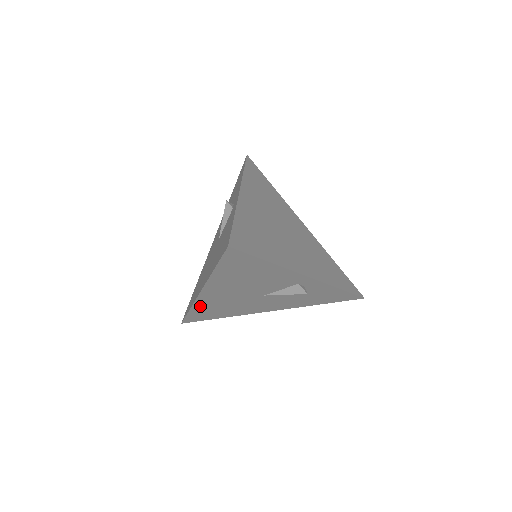
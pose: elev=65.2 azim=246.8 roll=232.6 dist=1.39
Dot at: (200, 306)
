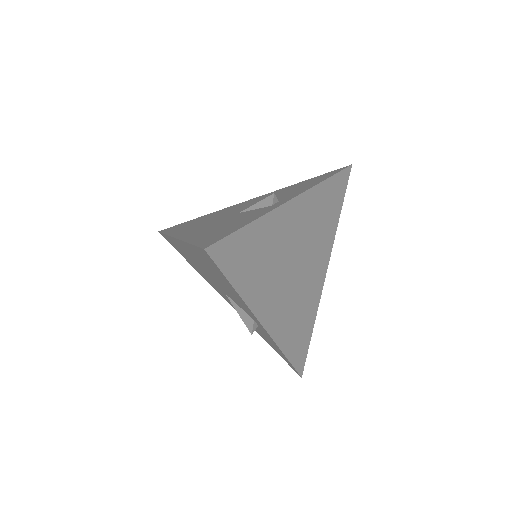
Dot at: (174, 242)
